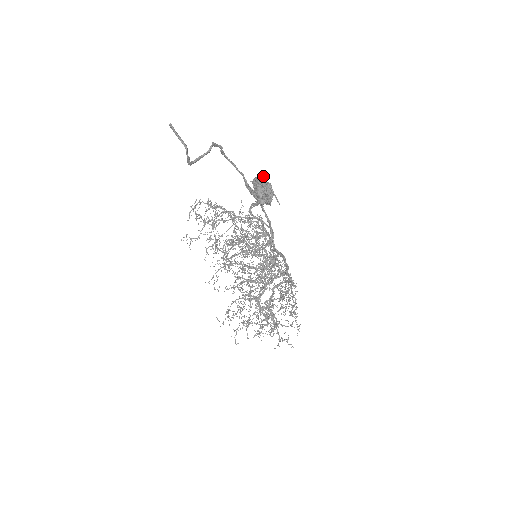
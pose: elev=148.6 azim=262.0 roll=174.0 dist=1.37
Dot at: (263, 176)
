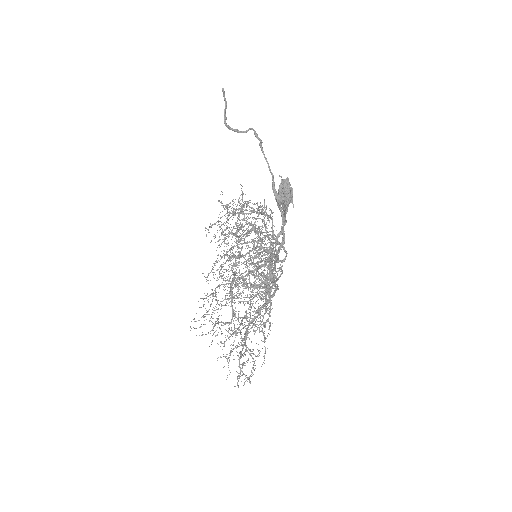
Dot at: (288, 178)
